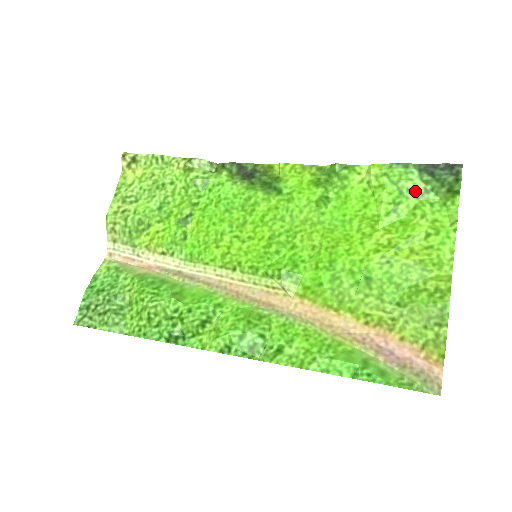
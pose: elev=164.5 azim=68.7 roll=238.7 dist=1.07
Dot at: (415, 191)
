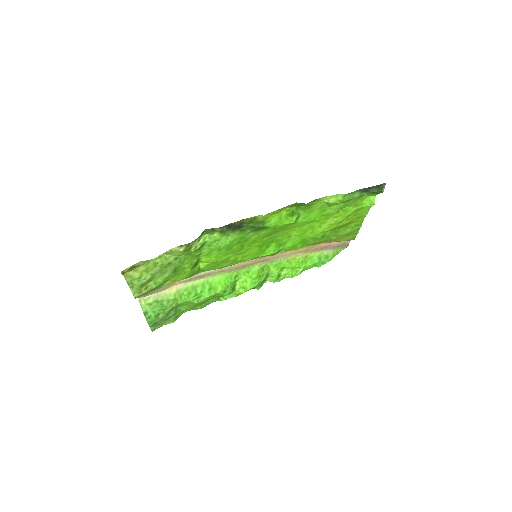
Dot at: (355, 199)
